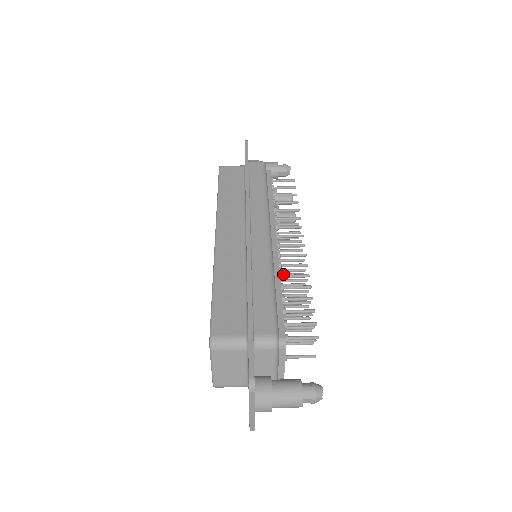
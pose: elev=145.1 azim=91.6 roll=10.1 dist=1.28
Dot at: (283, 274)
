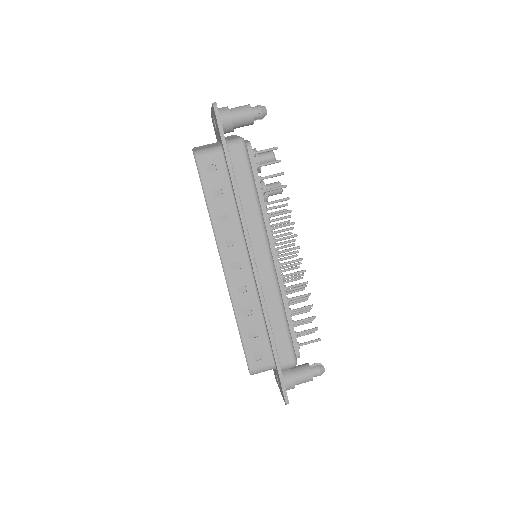
Dot at: (280, 260)
